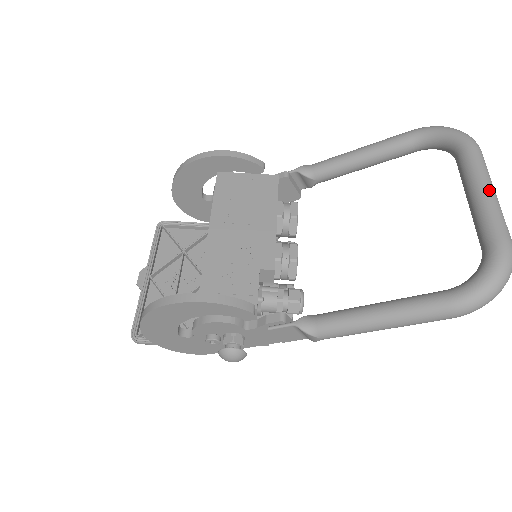
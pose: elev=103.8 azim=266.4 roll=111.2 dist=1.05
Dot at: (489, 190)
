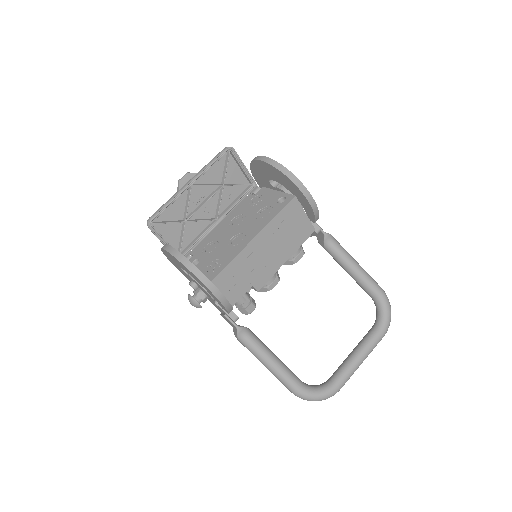
Dot at: (362, 362)
